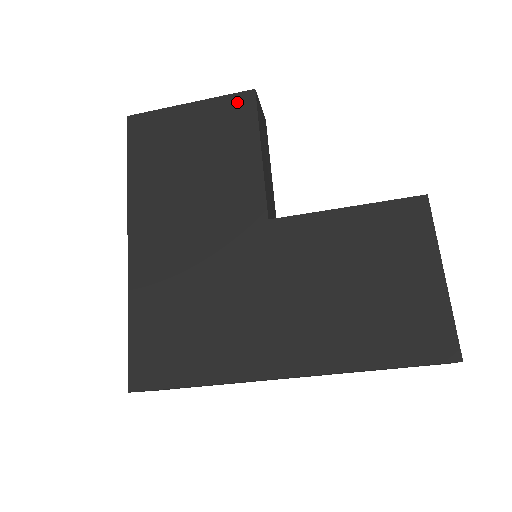
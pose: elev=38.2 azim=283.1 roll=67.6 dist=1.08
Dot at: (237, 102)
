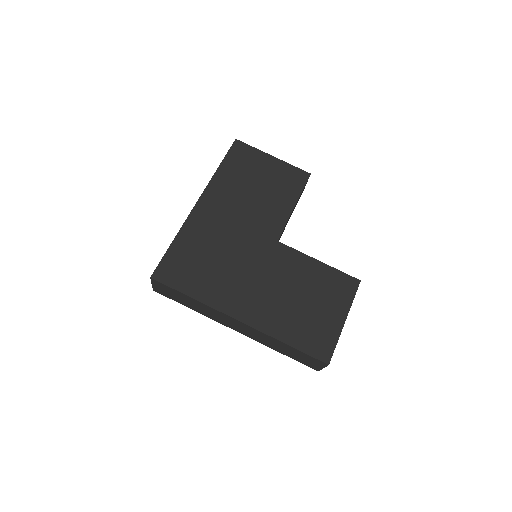
Dot at: (298, 174)
